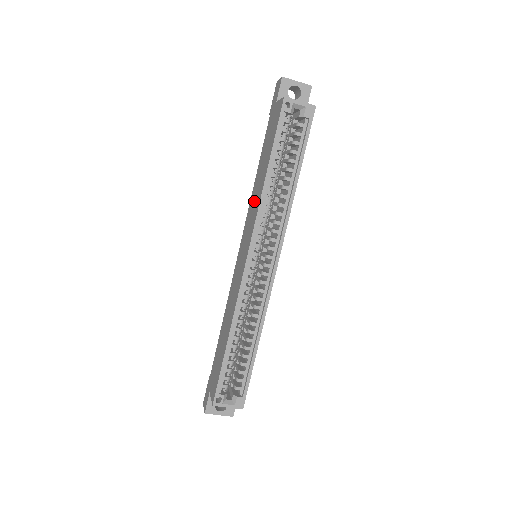
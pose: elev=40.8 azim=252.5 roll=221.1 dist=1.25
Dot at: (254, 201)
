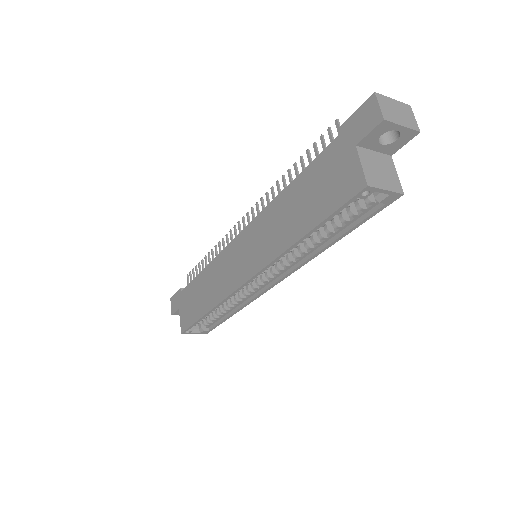
Dot at: (273, 228)
